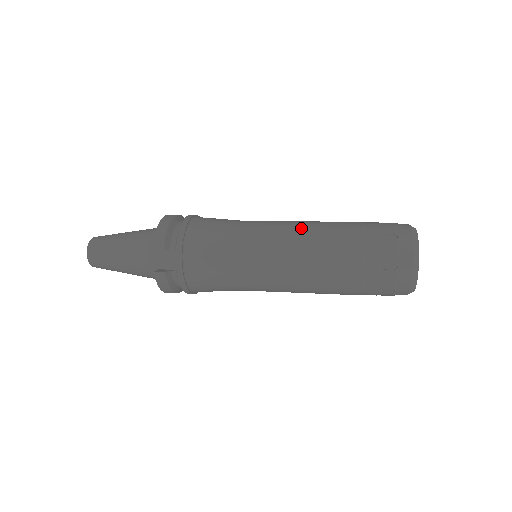
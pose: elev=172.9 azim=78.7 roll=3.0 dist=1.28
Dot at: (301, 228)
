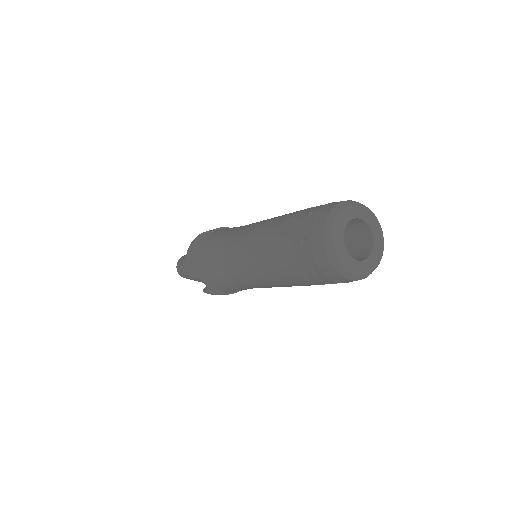
Dot at: (253, 242)
